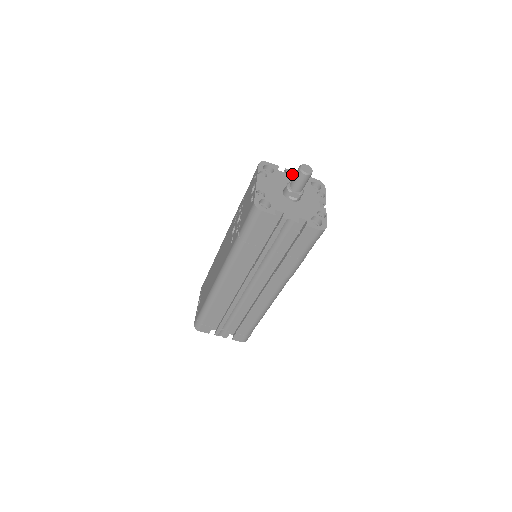
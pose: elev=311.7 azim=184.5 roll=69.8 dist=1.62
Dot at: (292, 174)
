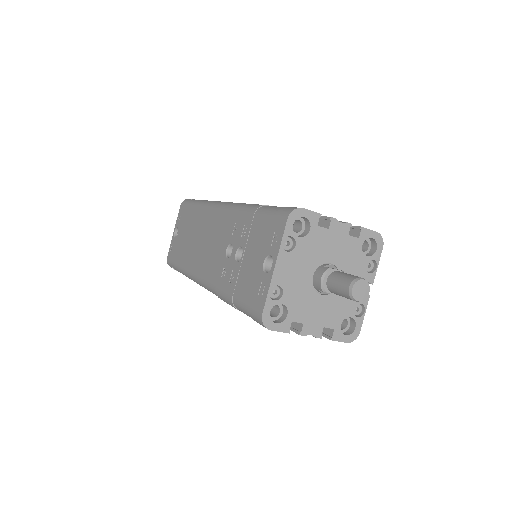
Dot at: (338, 229)
